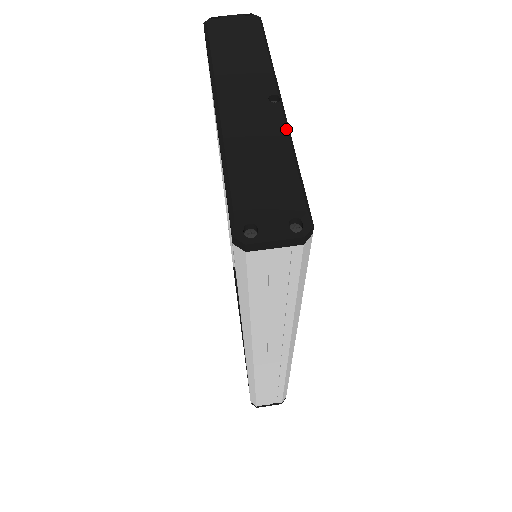
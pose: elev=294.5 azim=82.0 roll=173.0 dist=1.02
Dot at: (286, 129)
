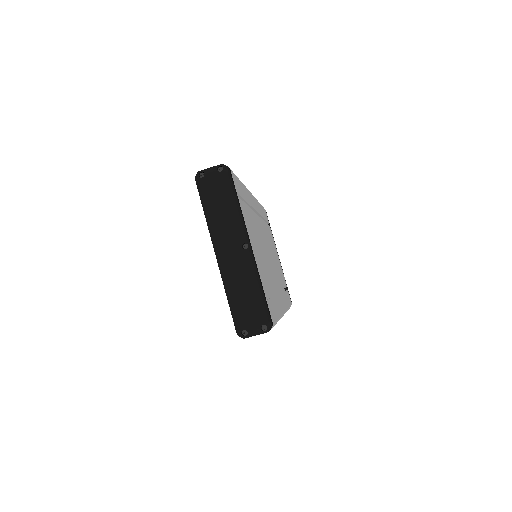
Dot at: (254, 269)
